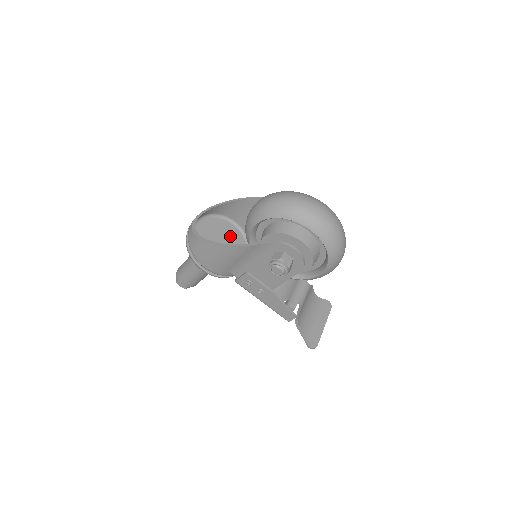
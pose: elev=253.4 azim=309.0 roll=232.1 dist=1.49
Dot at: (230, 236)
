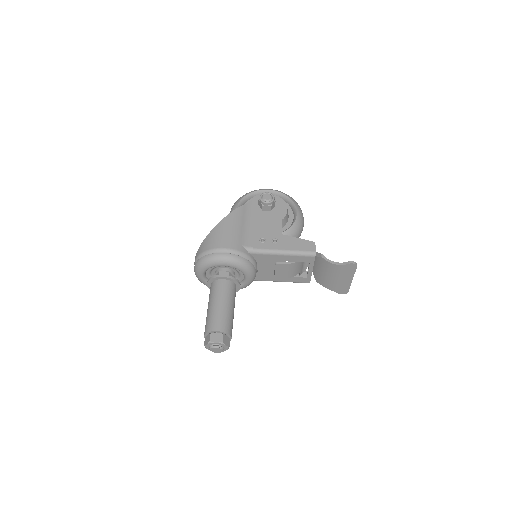
Dot at: occluded
